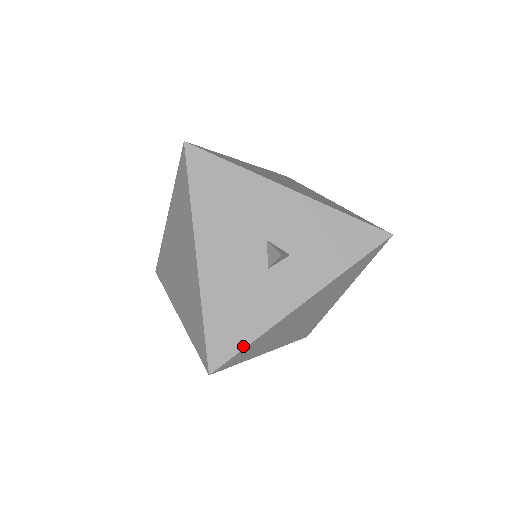
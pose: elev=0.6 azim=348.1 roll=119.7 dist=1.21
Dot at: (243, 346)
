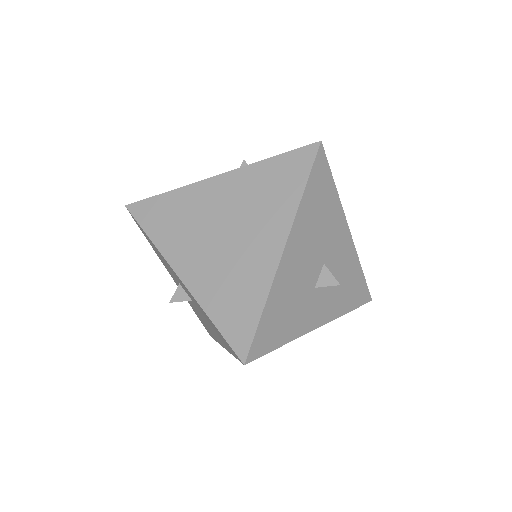
Dot at: (275, 347)
